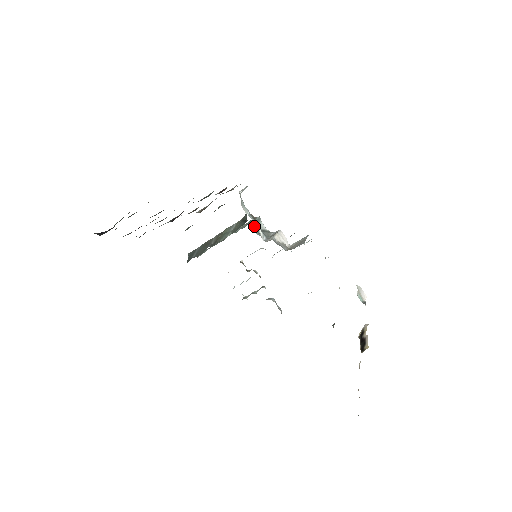
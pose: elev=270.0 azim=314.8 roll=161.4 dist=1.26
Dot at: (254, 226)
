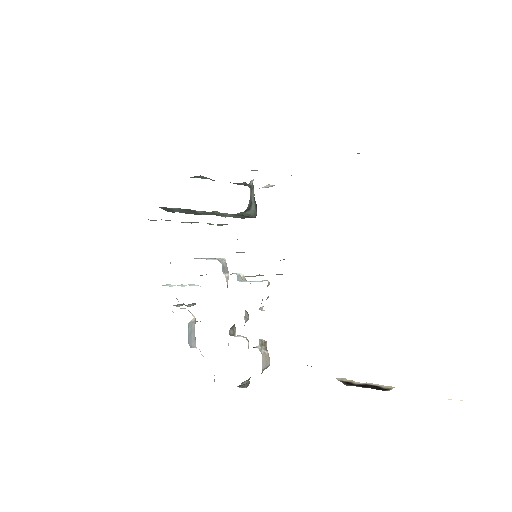
Dot at: occluded
